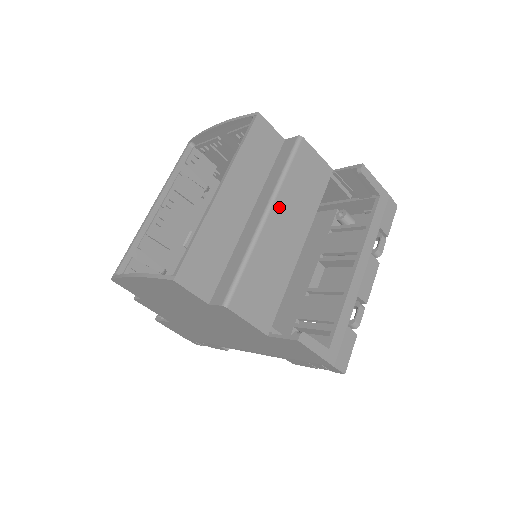
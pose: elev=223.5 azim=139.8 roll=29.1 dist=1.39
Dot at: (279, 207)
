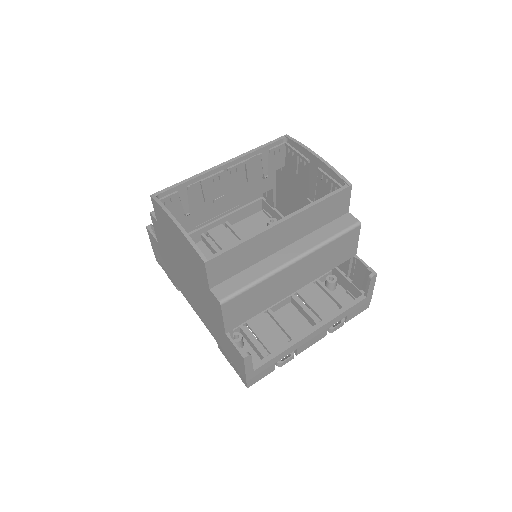
Dot at: (306, 261)
